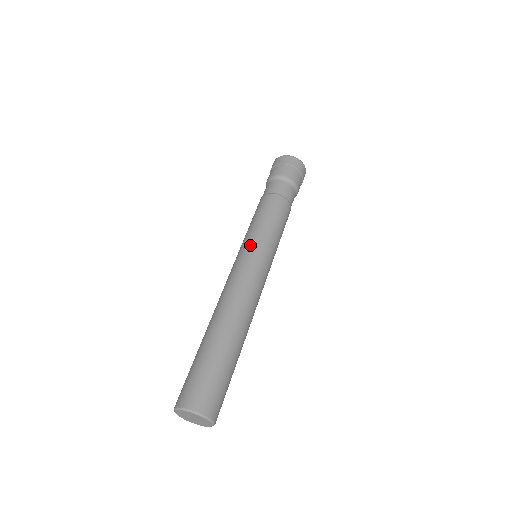
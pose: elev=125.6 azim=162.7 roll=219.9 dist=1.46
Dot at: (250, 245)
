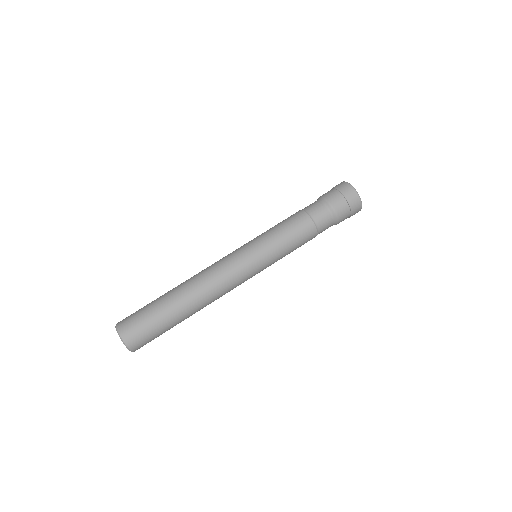
Dot at: (259, 258)
